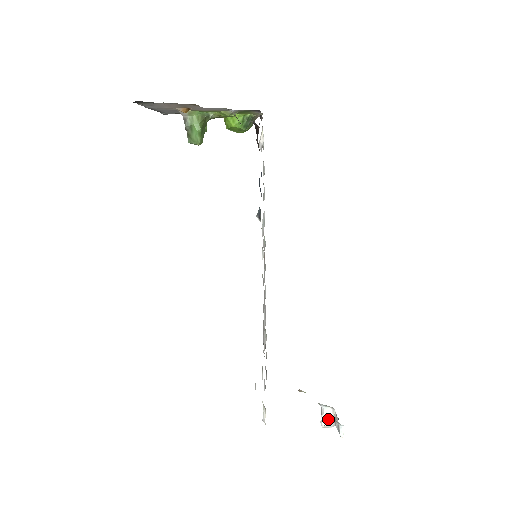
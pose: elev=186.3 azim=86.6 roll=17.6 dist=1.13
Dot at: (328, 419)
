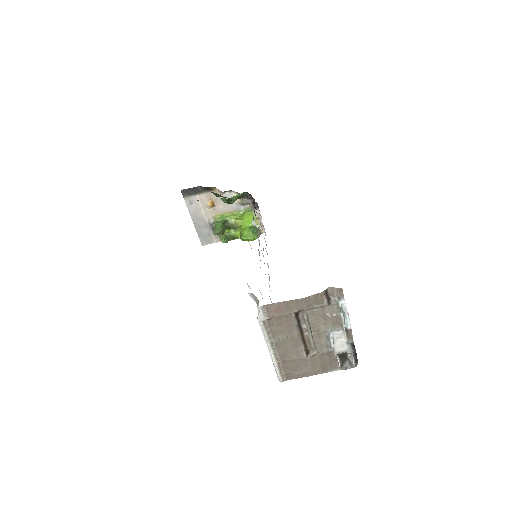
Dot at: (341, 344)
